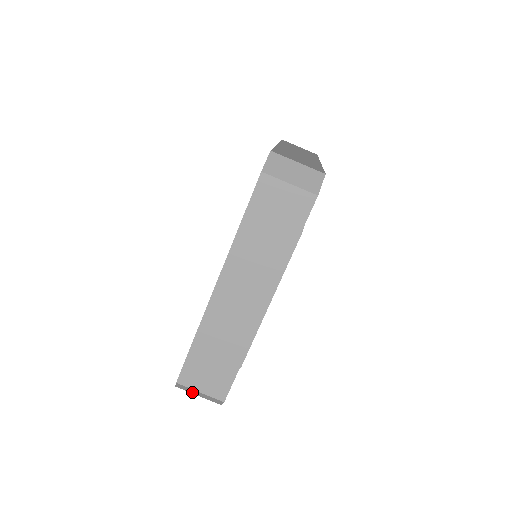
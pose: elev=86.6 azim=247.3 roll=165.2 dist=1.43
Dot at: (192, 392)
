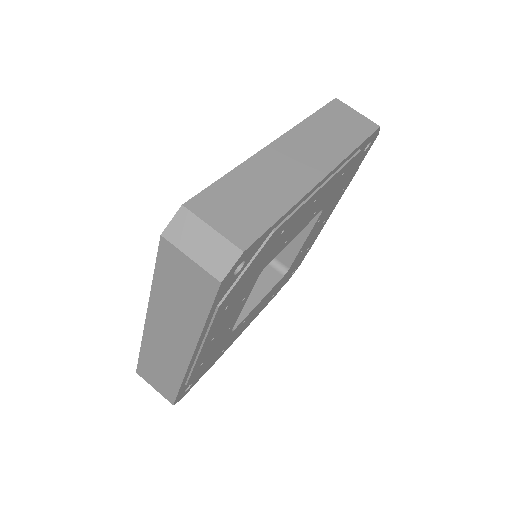
Dot at: occluded
